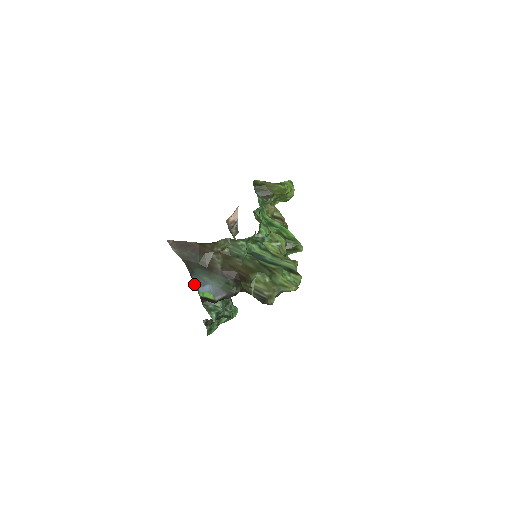
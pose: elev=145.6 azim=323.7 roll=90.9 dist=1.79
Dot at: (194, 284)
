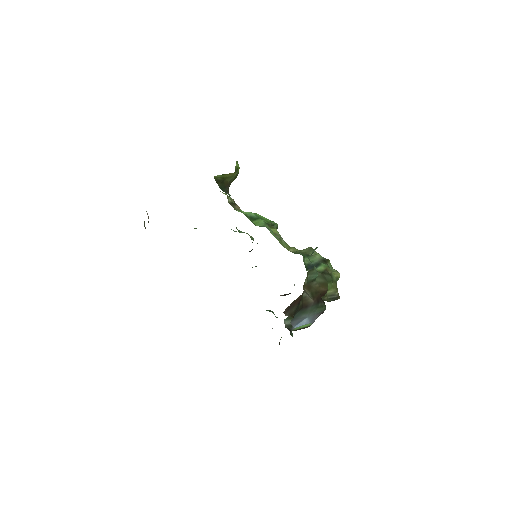
Dot at: (293, 326)
